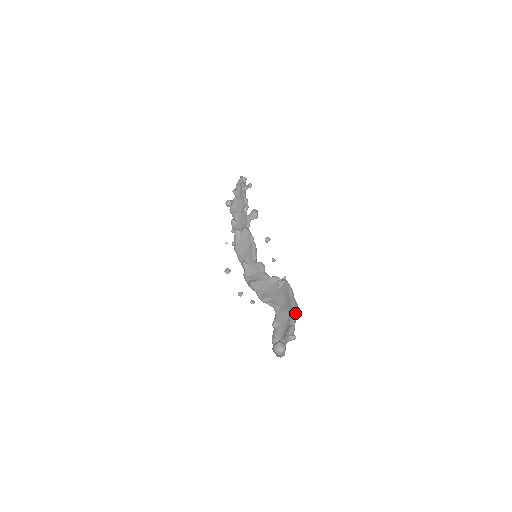
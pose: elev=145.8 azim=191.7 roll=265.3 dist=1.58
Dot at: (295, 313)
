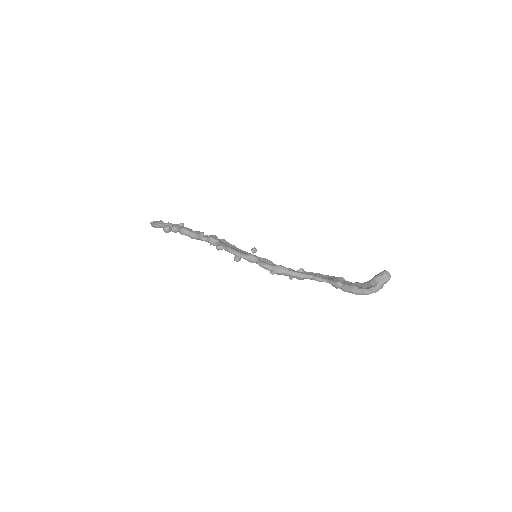
Dot at: occluded
